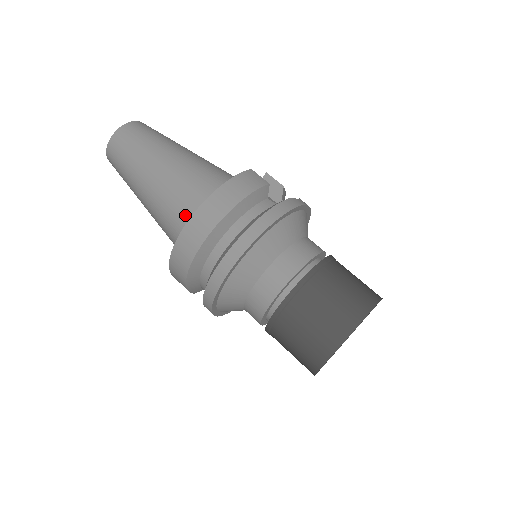
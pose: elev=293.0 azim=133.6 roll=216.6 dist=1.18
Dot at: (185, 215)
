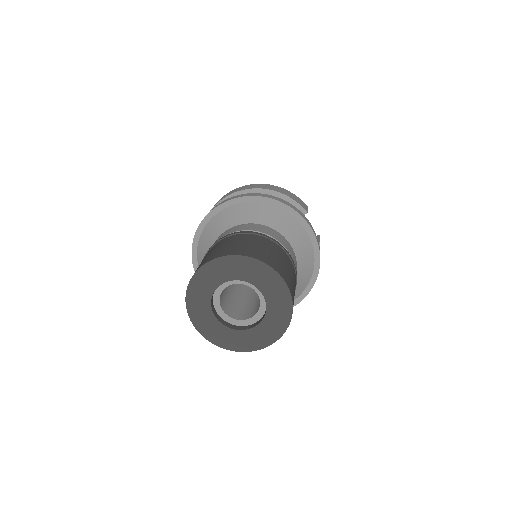
Dot at: occluded
